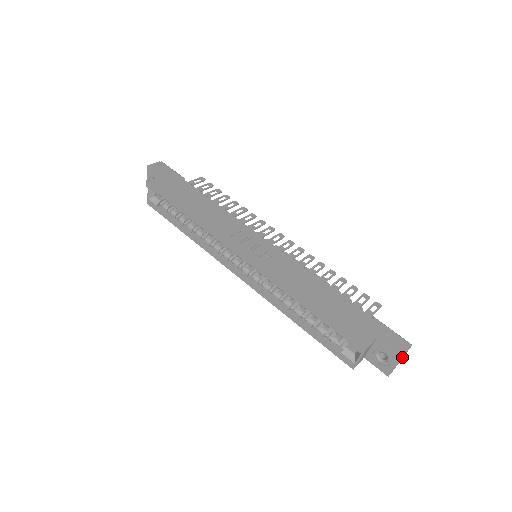
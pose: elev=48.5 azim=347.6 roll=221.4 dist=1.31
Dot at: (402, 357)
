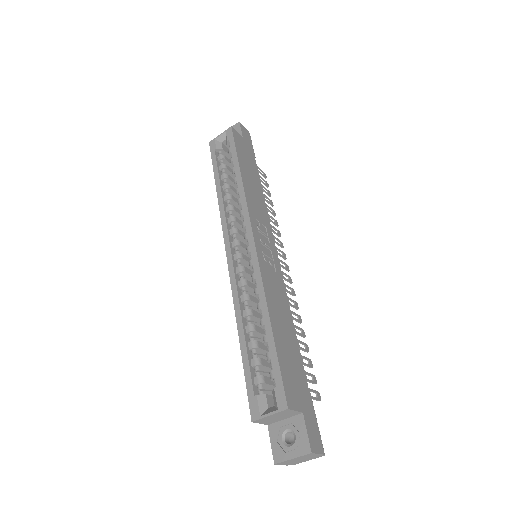
Dot at: (311, 452)
